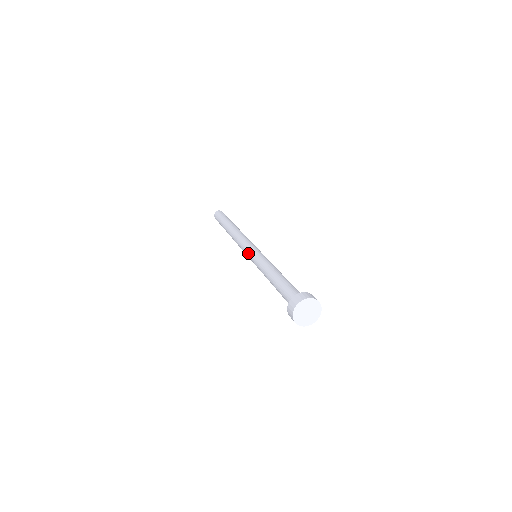
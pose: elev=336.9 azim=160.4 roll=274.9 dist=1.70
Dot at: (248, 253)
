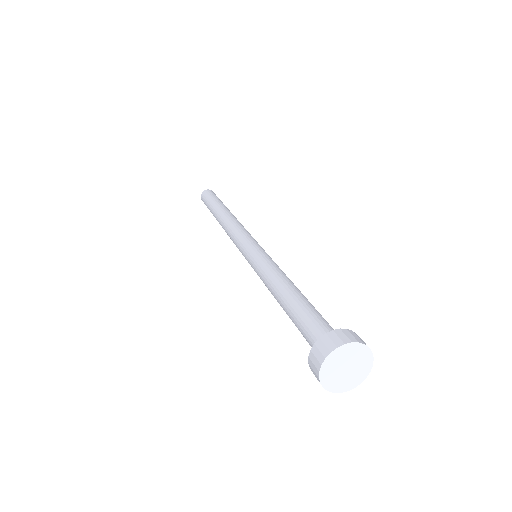
Dot at: occluded
